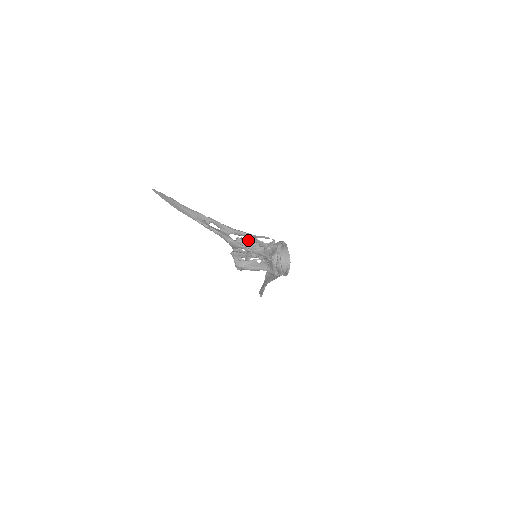
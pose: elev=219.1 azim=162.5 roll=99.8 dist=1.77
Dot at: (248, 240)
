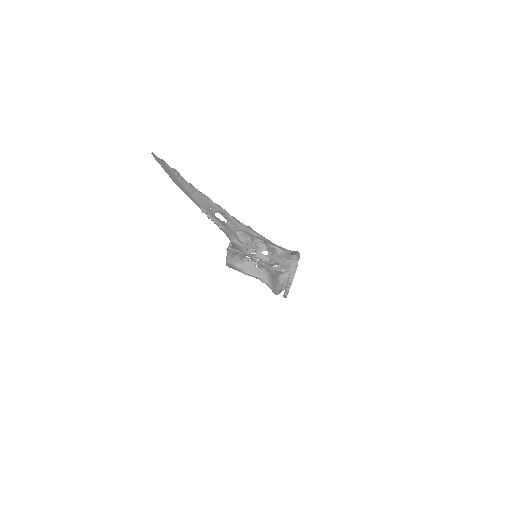
Dot at: occluded
